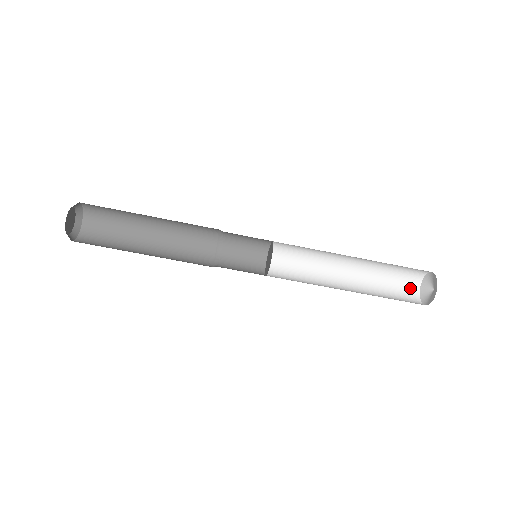
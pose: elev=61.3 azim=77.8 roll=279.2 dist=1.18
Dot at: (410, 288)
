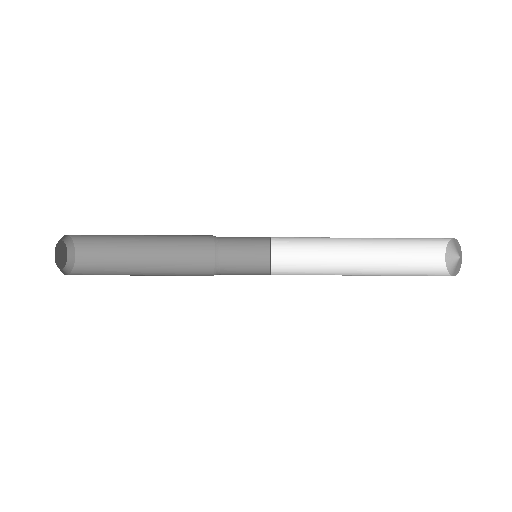
Dot at: occluded
